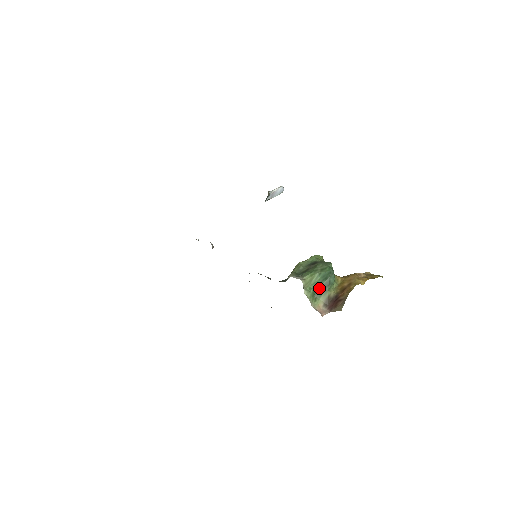
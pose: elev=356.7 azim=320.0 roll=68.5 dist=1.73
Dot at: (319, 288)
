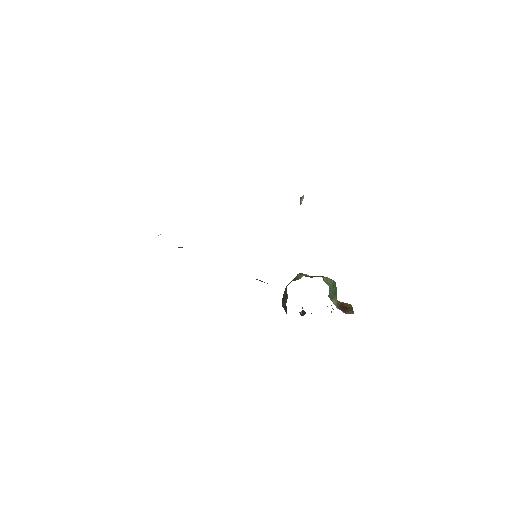
Dot at: (331, 292)
